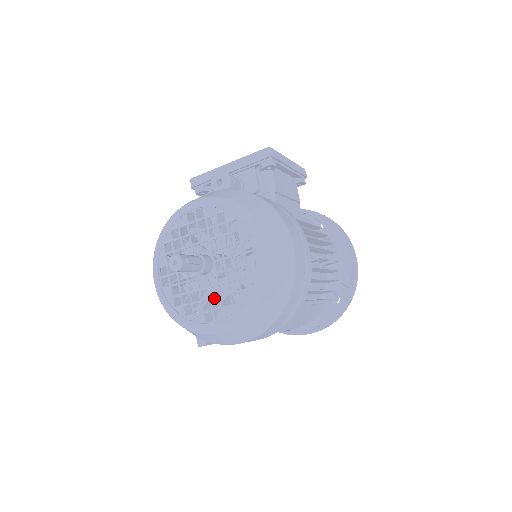
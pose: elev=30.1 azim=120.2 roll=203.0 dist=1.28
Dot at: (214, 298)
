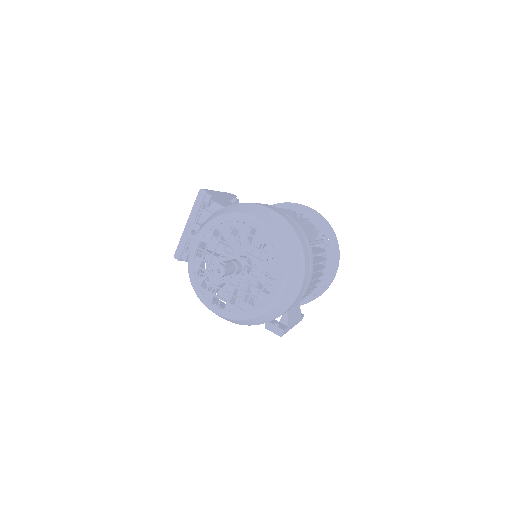
Dot at: (259, 276)
